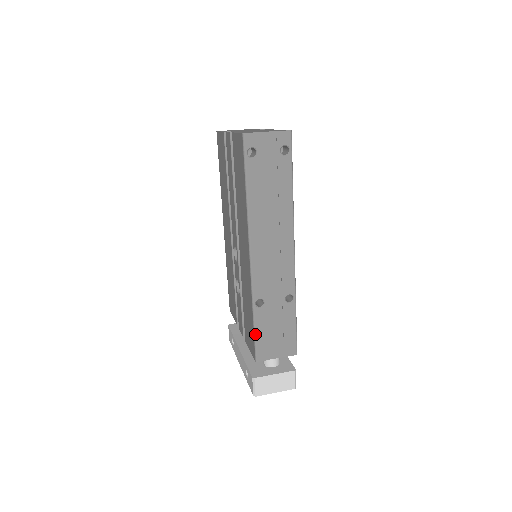
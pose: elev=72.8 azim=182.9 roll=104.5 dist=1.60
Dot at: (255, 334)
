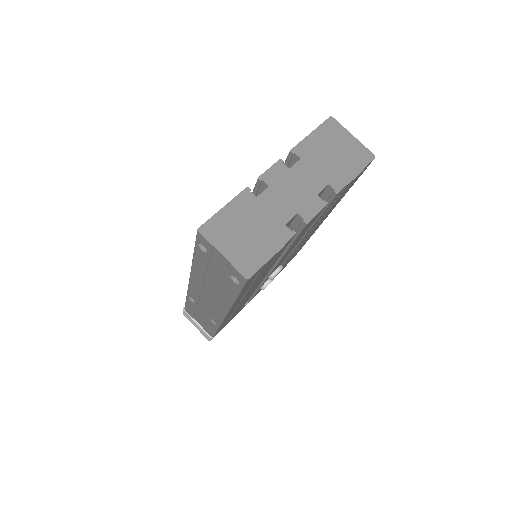
Dot at: (186, 302)
